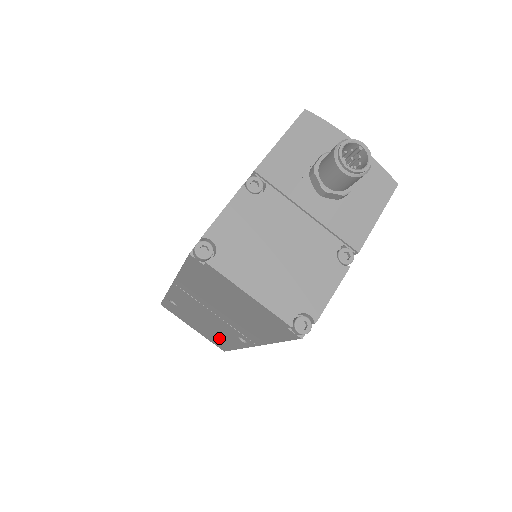
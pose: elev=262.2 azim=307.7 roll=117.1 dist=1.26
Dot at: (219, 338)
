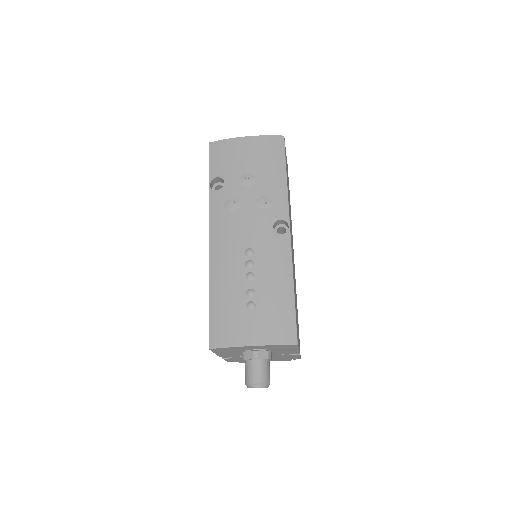
Dot at: occluded
